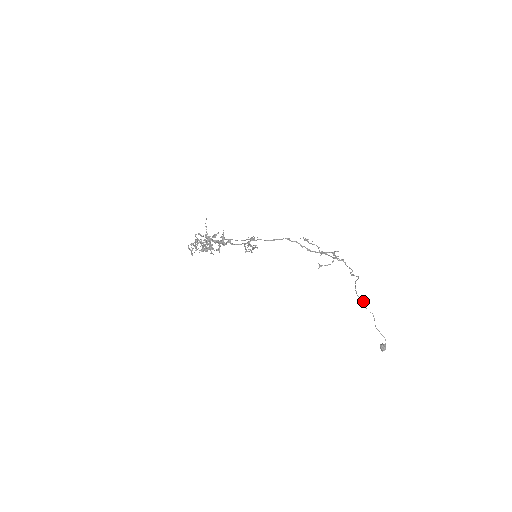
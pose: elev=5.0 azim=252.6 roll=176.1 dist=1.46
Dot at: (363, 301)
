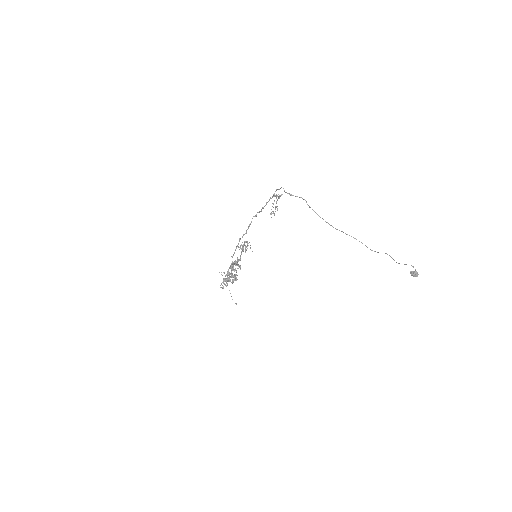
Dot at: (359, 241)
